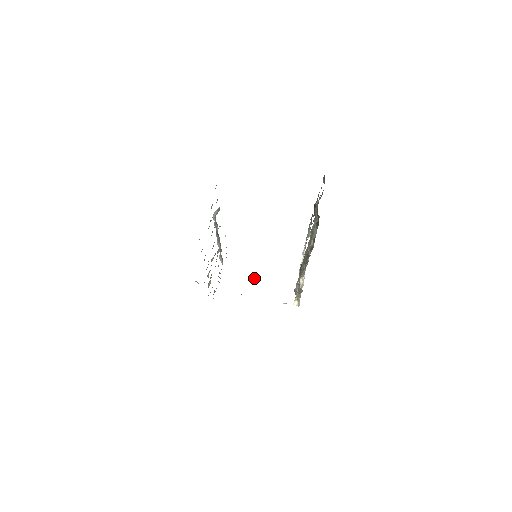
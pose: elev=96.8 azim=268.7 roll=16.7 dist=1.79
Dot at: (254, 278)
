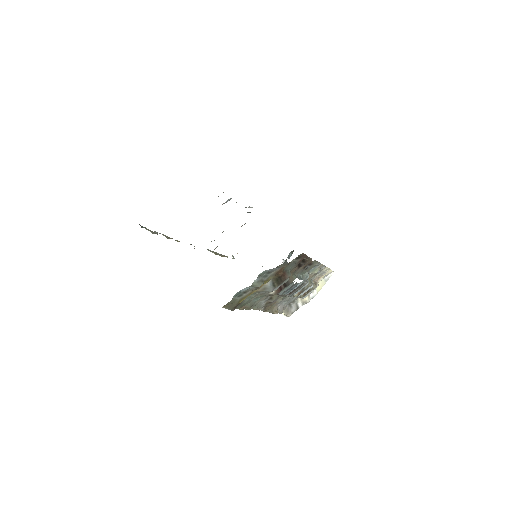
Dot at: occluded
